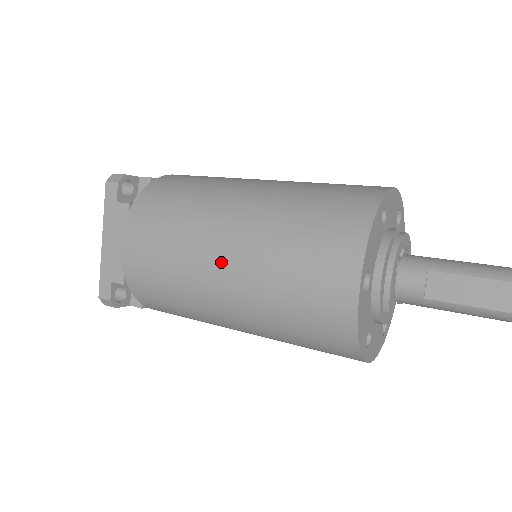
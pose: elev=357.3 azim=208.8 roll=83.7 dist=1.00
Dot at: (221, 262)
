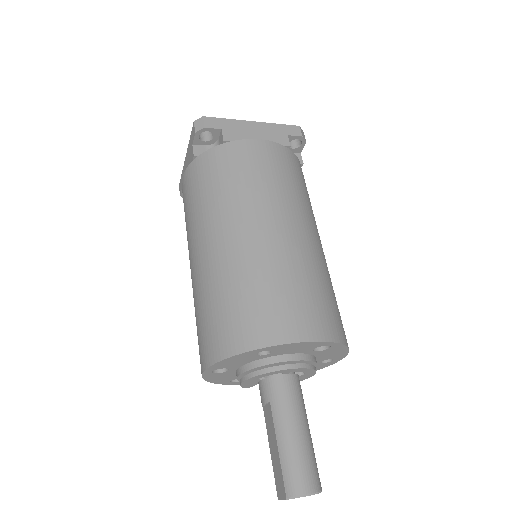
Dot at: (191, 263)
